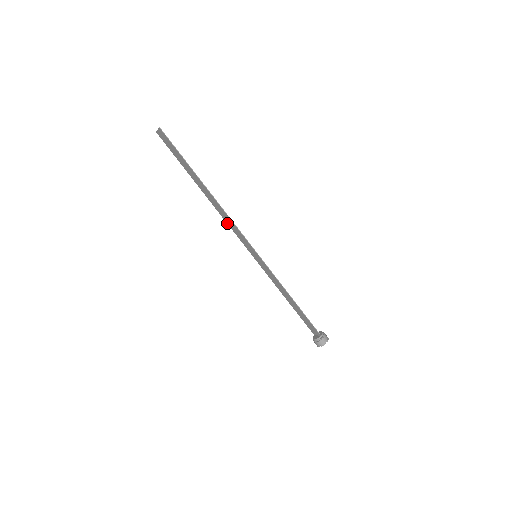
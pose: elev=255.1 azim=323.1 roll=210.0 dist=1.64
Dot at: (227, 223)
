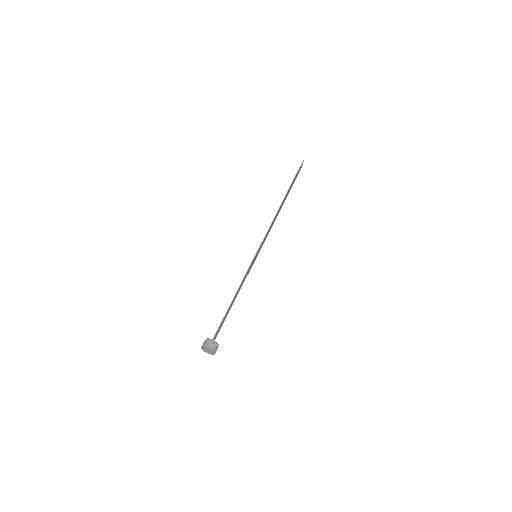
Dot at: occluded
